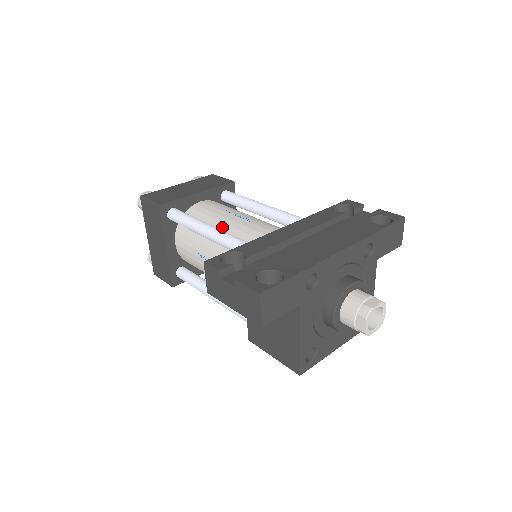
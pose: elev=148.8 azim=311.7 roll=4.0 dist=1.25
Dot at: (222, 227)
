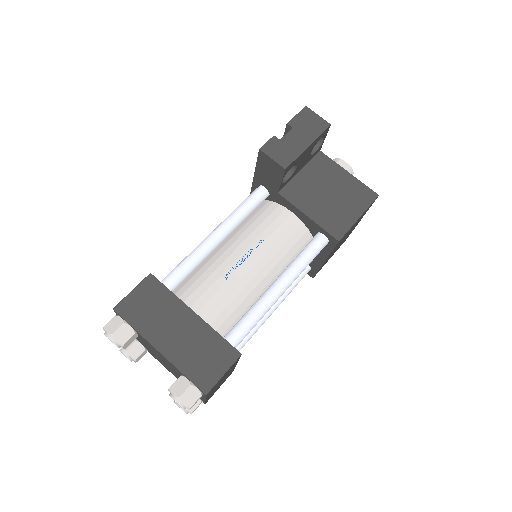
Dot at: occluded
